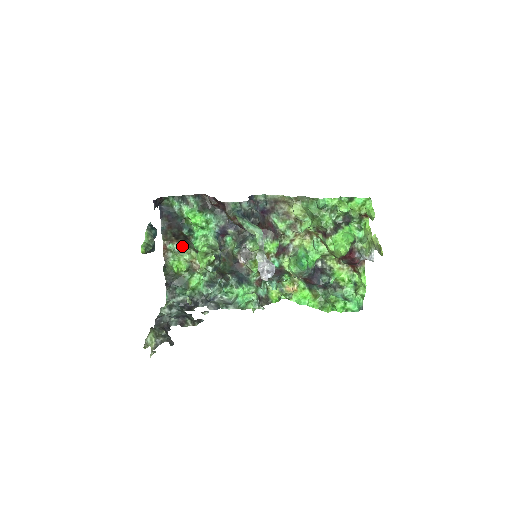
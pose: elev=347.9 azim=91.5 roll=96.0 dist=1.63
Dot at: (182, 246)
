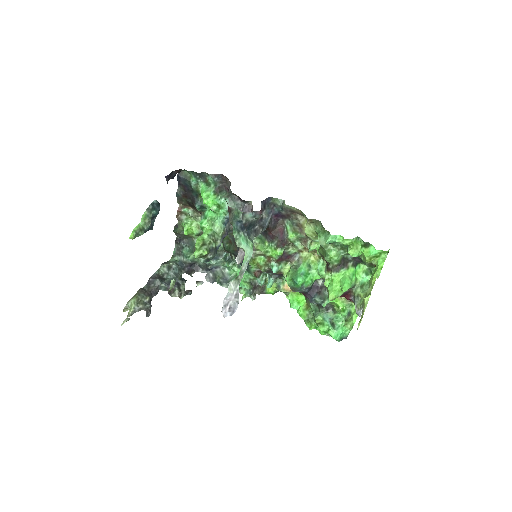
Dot at: (197, 212)
